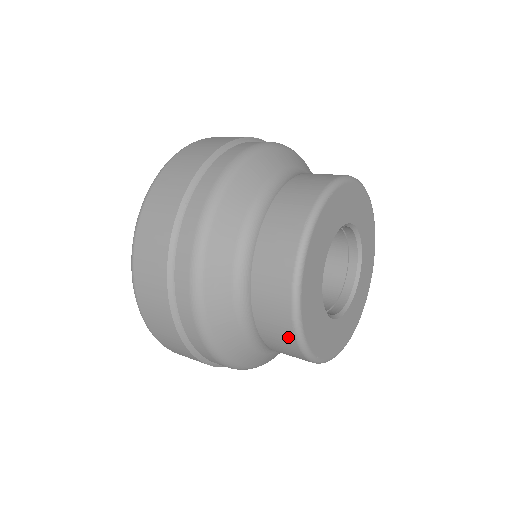
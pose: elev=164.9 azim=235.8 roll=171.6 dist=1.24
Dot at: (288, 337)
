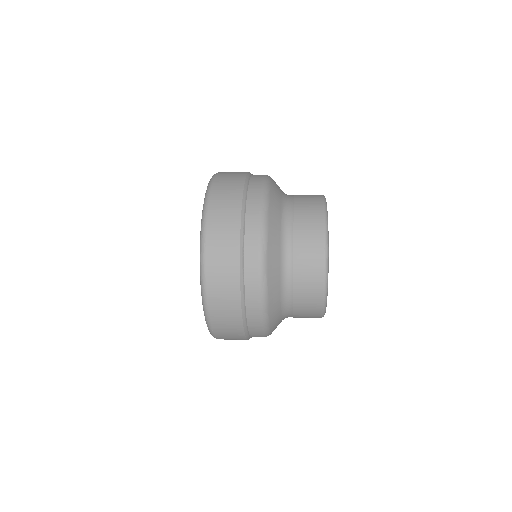
Dot at: (316, 313)
